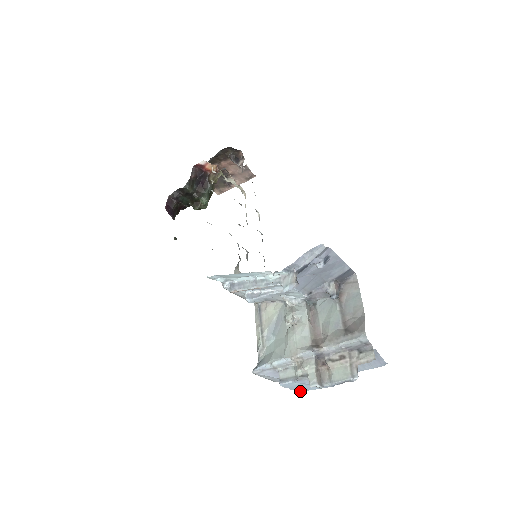
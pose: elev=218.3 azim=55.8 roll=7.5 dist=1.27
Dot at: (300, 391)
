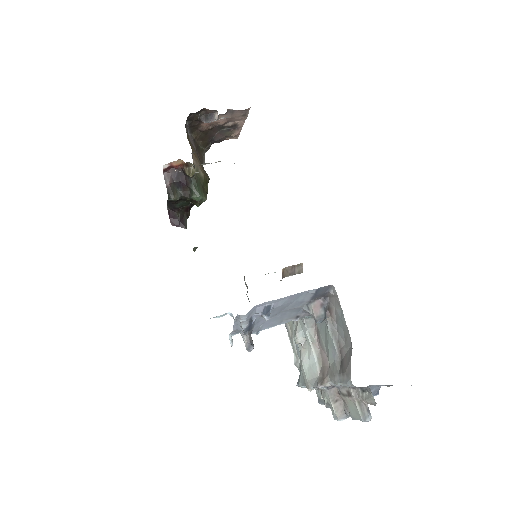
Dot at: occluded
